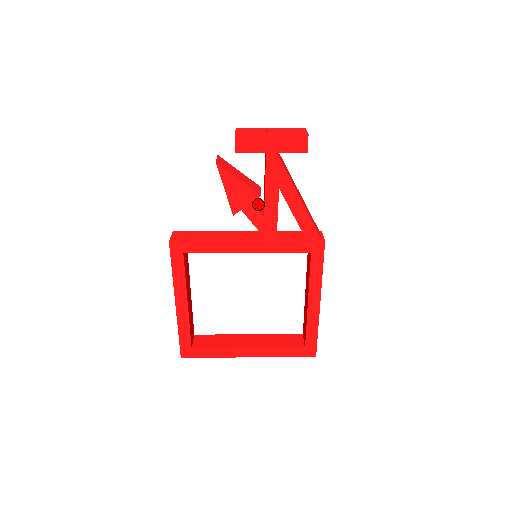
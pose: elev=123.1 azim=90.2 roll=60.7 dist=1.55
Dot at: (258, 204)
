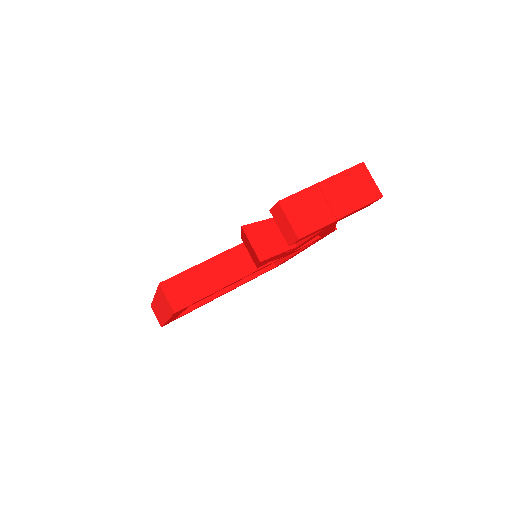
Dot at: occluded
